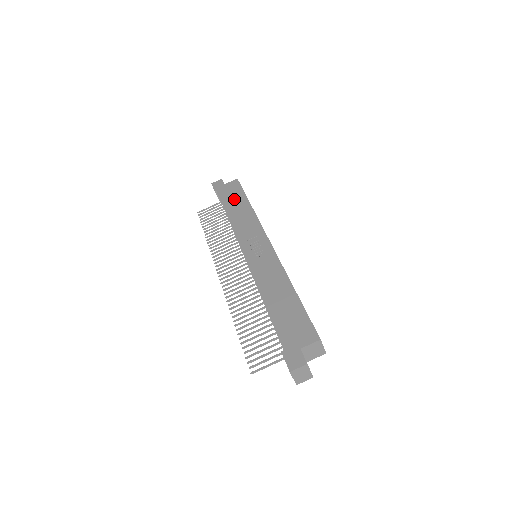
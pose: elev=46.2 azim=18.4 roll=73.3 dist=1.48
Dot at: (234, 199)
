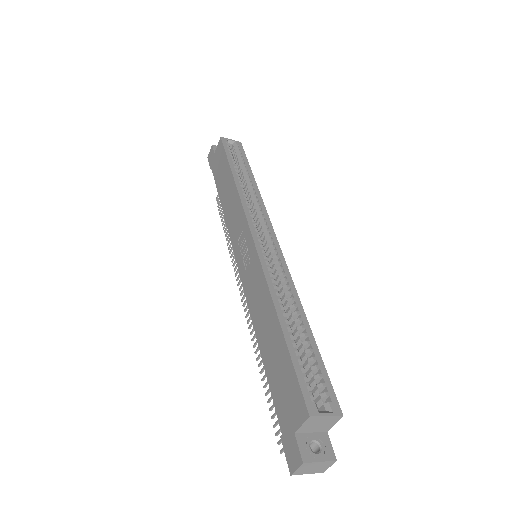
Dot at: (222, 175)
